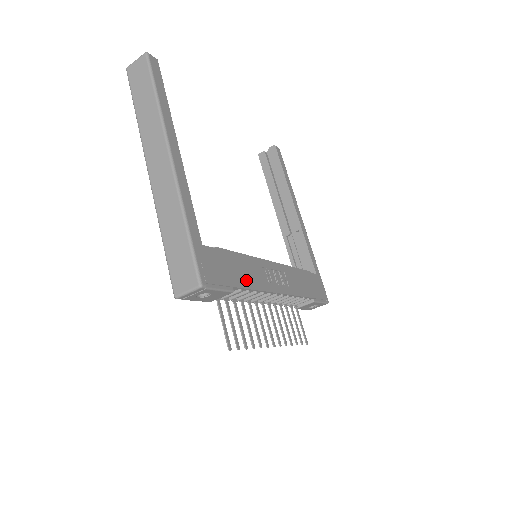
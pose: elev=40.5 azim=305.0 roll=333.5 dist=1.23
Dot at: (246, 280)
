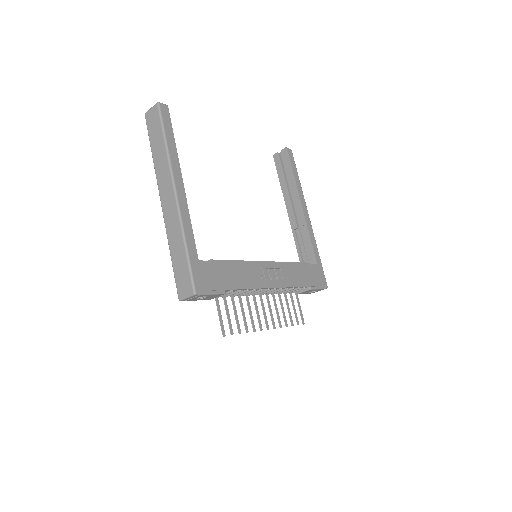
Dot at: (238, 282)
